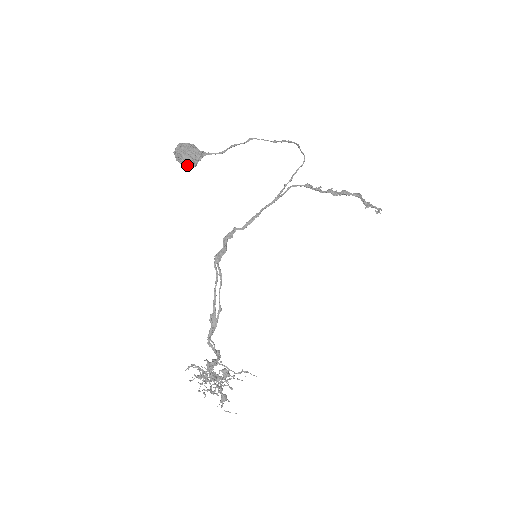
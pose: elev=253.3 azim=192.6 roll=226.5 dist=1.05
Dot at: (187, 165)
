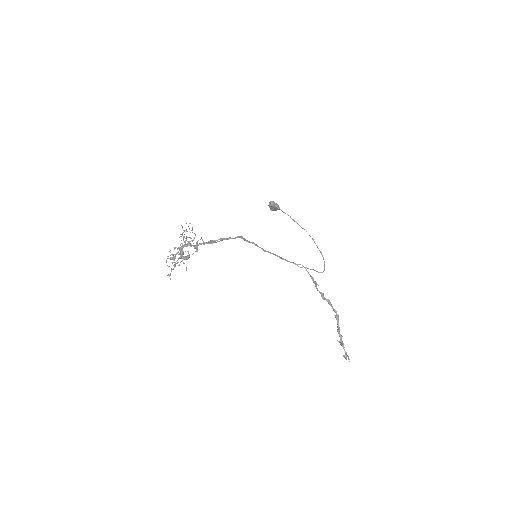
Dot at: (270, 202)
